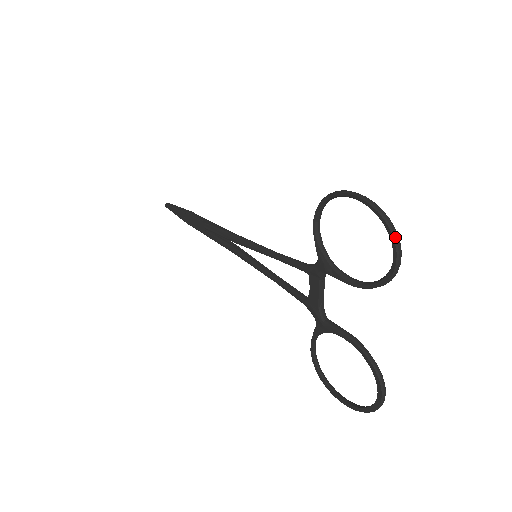
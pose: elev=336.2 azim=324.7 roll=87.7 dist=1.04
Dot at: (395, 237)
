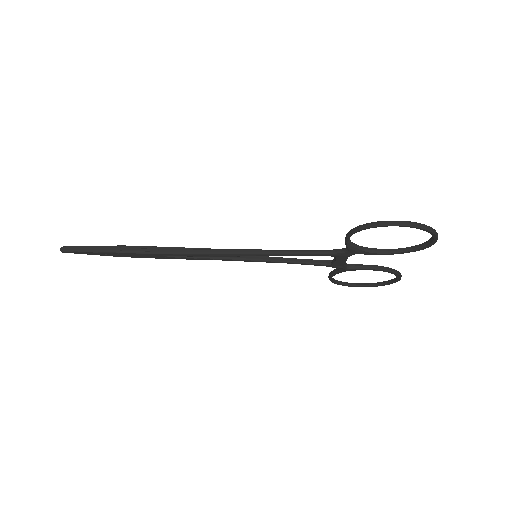
Dot at: (437, 235)
